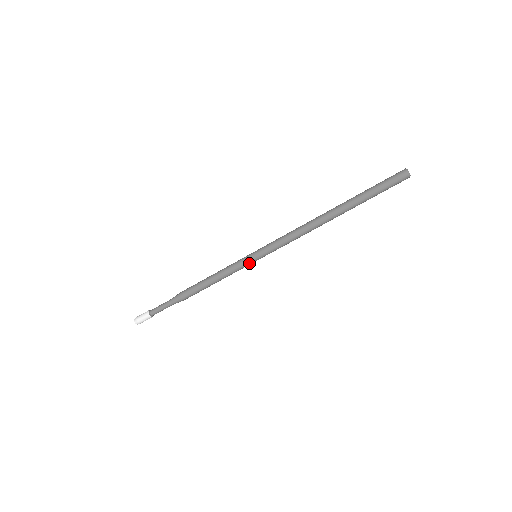
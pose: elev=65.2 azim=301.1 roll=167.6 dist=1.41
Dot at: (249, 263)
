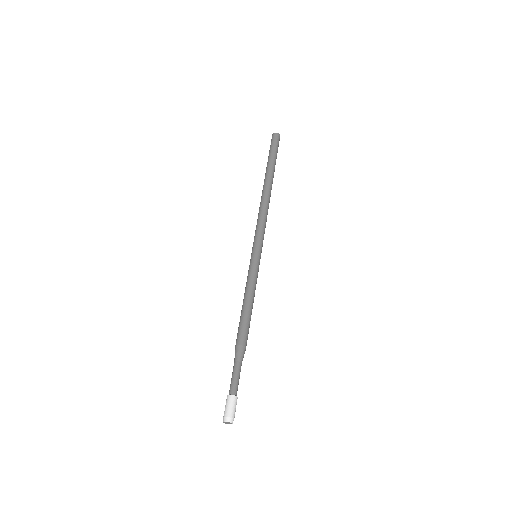
Dot at: (257, 262)
